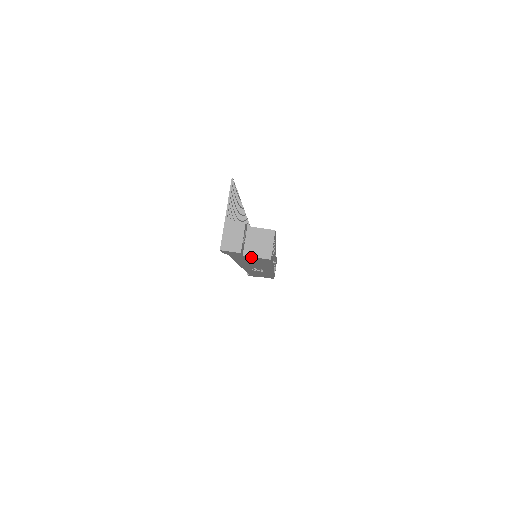
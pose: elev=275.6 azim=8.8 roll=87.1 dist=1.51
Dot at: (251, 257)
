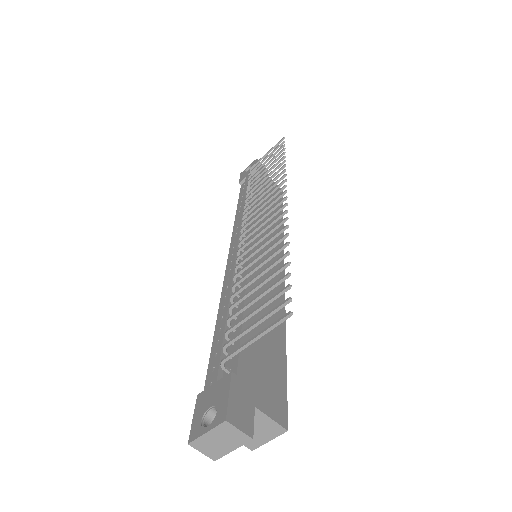
Dot at: occluded
